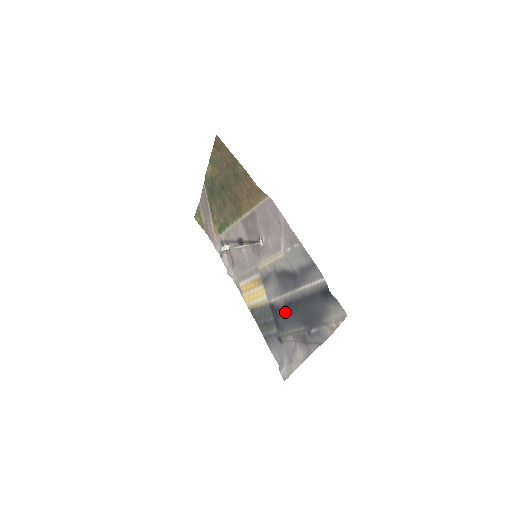
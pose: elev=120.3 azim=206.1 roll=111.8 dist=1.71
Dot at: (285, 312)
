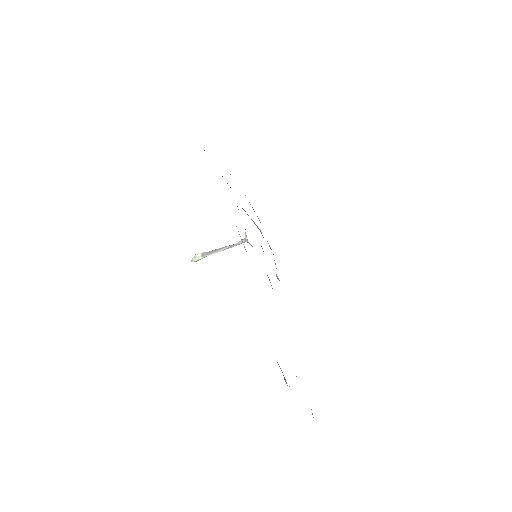
Dot at: occluded
